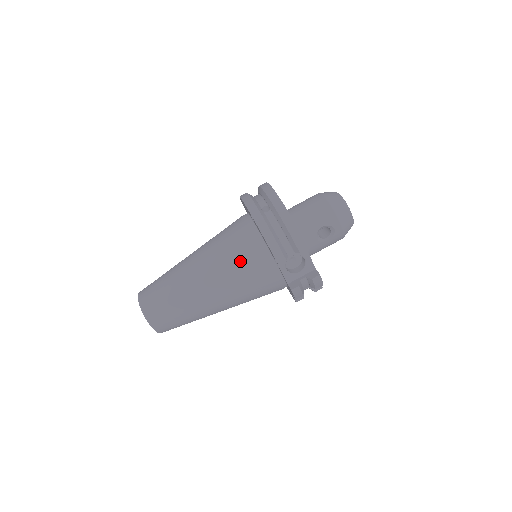
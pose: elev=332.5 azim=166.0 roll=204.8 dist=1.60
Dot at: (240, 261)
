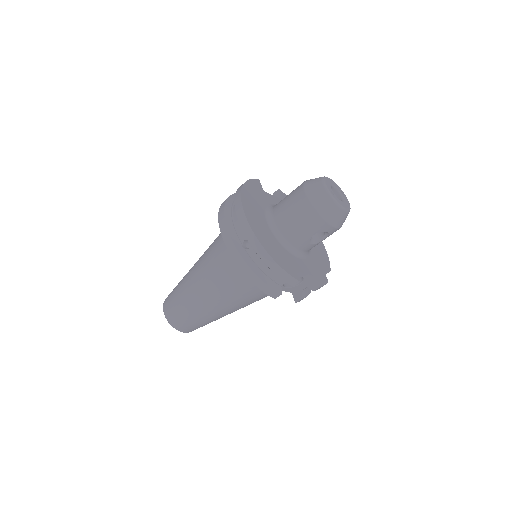
Dot at: (239, 288)
